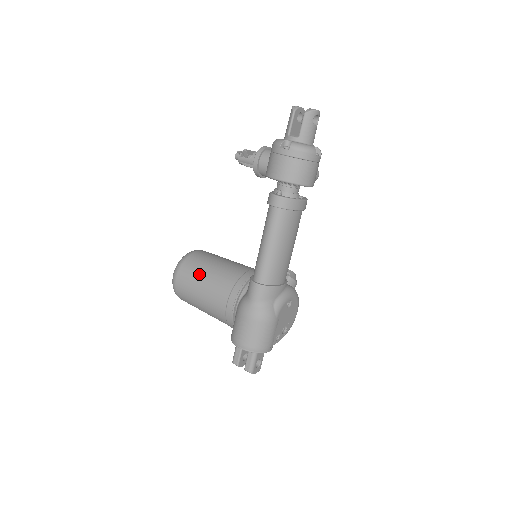
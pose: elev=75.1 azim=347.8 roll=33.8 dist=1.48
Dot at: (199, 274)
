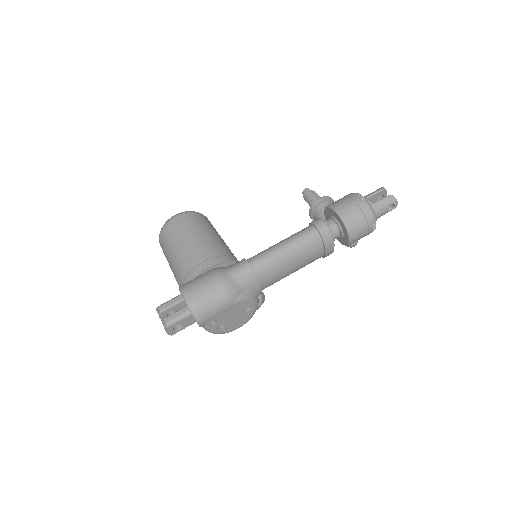
Dot at: (201, 228)
